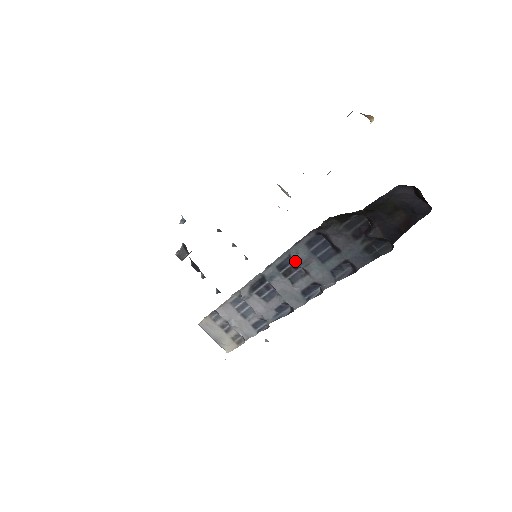
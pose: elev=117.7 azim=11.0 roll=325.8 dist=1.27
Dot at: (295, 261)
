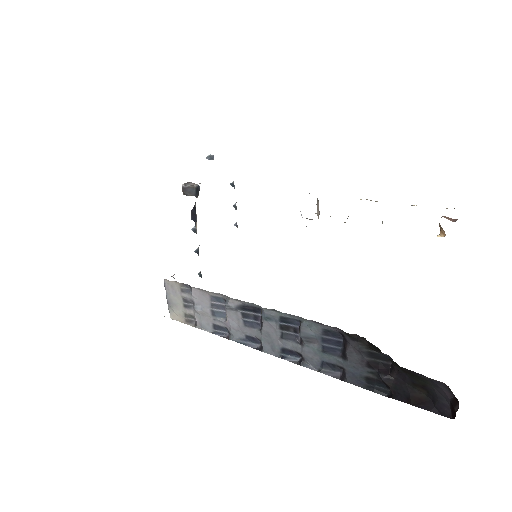
Dot at: (301, 330)
